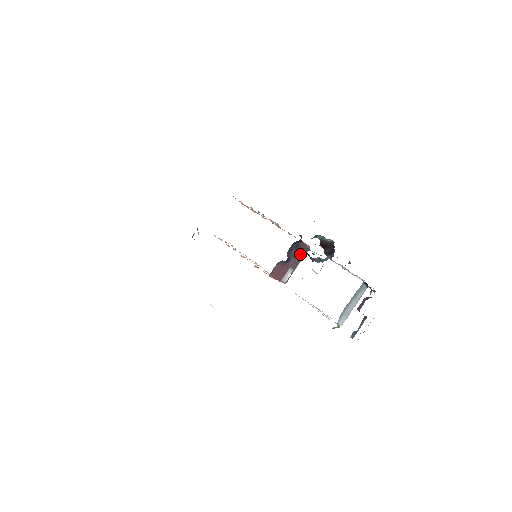
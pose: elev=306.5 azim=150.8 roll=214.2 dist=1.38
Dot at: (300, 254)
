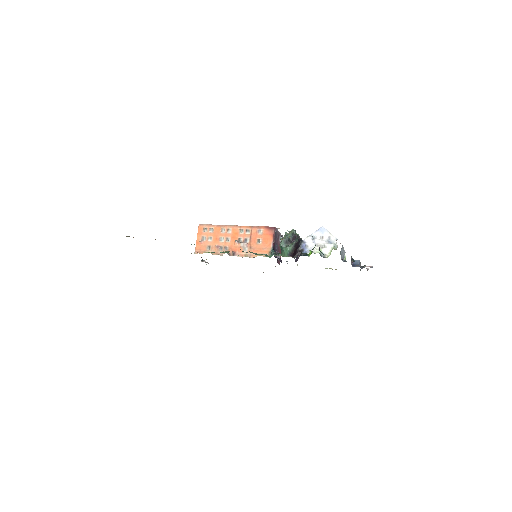
Dot at: (276, 237)
